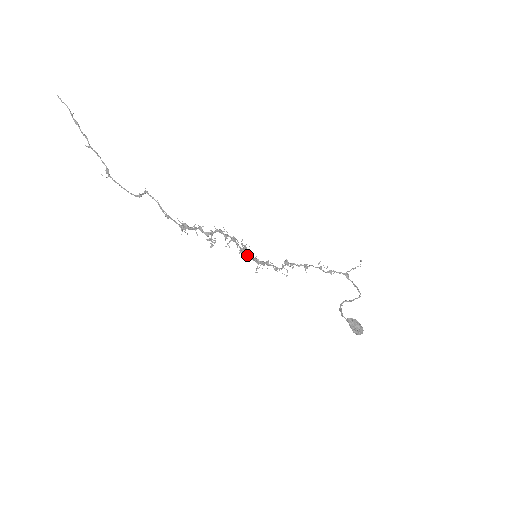
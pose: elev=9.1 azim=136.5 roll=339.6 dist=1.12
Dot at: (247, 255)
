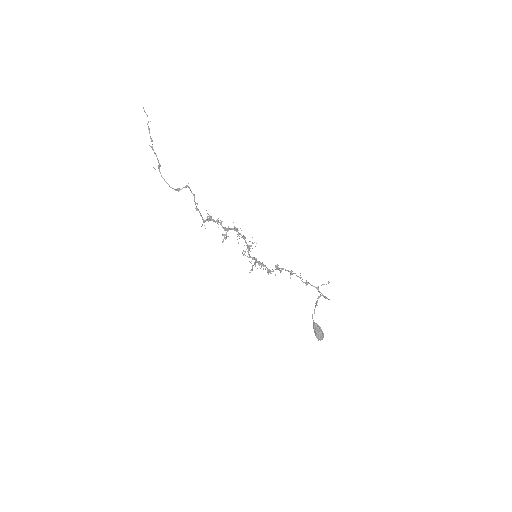
Dot at: (249, 254)
